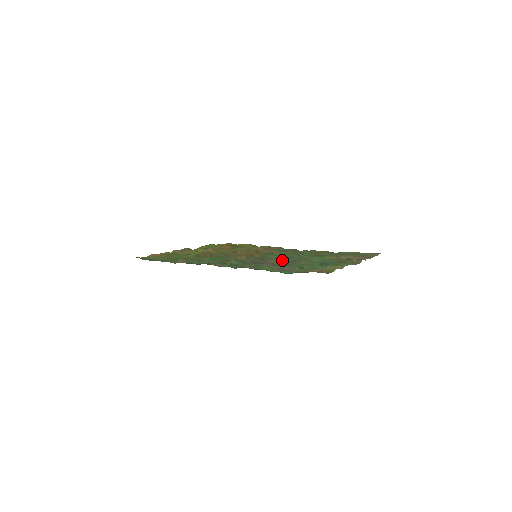
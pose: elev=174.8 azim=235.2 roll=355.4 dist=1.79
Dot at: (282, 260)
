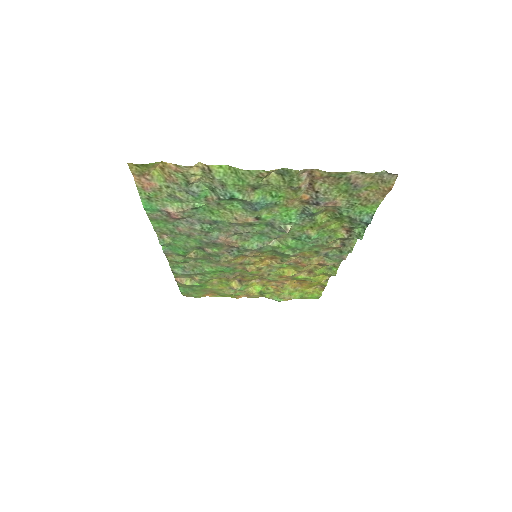
Dot at: (239, 233)
